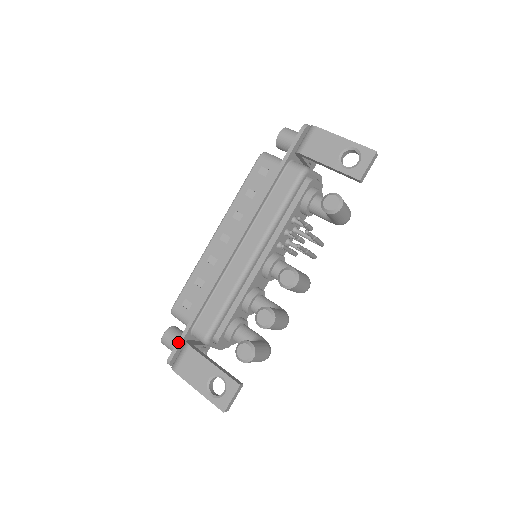
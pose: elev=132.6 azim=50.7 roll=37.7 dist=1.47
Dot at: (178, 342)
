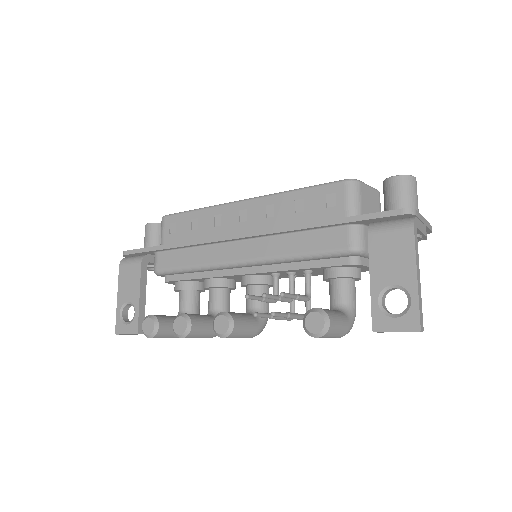
Dot at: (138, 249)
